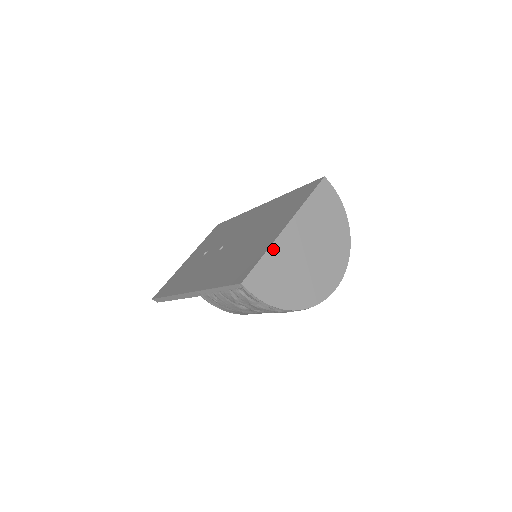
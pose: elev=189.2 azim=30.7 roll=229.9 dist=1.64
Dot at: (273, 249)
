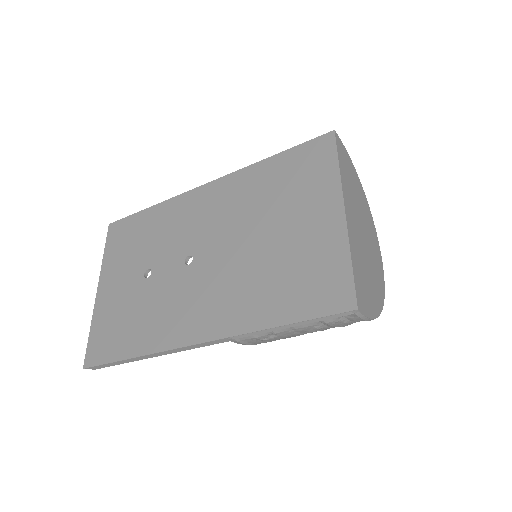
Dot at: (351, 246)
